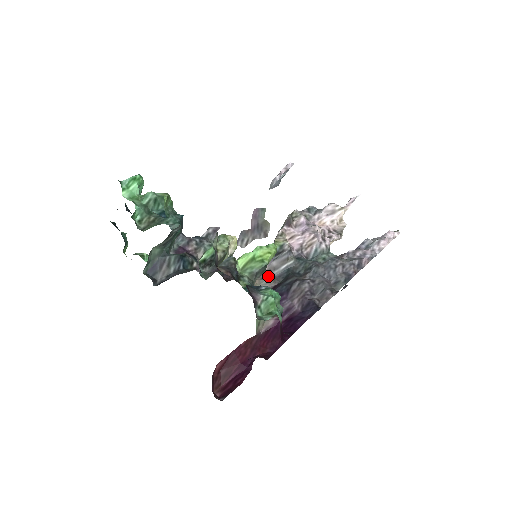
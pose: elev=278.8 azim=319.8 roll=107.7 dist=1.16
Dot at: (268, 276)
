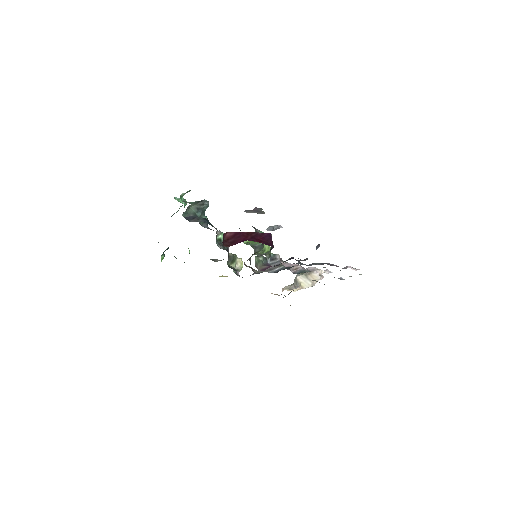
Dot at: (265, 270)
